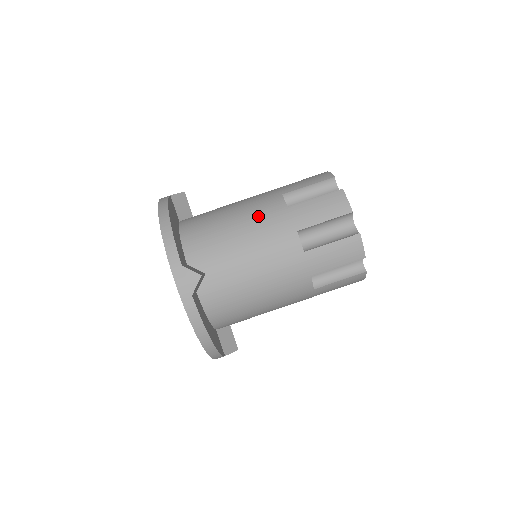
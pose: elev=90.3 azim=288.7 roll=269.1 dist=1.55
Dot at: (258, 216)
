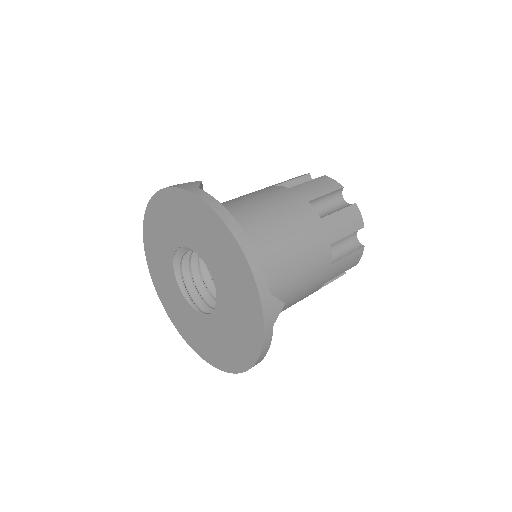
Dot at: occluded
